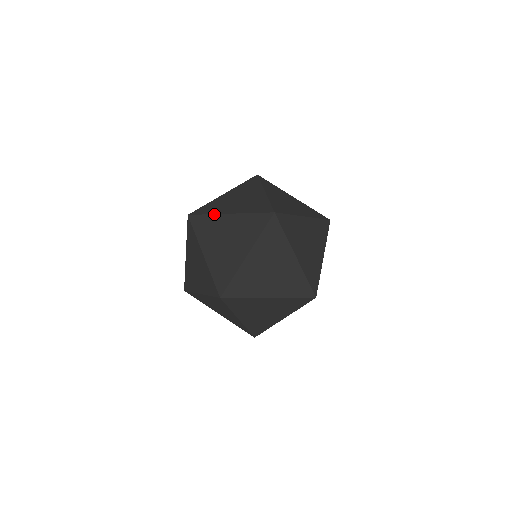
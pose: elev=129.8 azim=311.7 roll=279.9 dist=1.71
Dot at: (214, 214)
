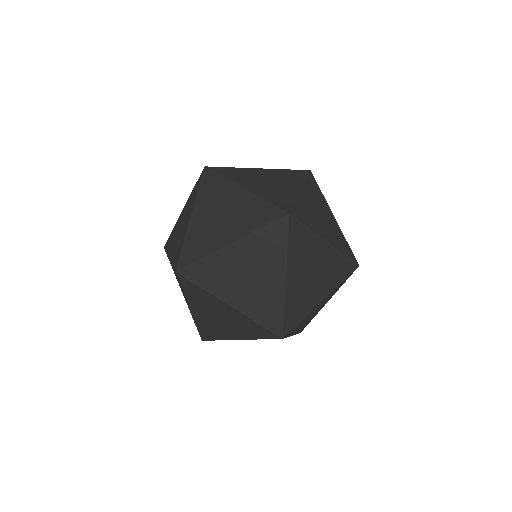
Dot at: (229, 180)
